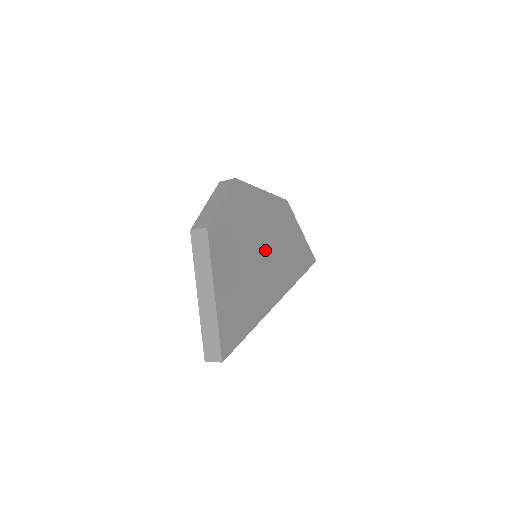
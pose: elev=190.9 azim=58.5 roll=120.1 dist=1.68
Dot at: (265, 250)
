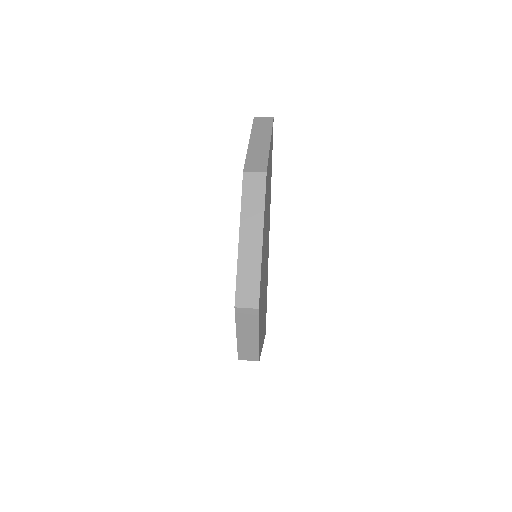
Dot at: occluded
